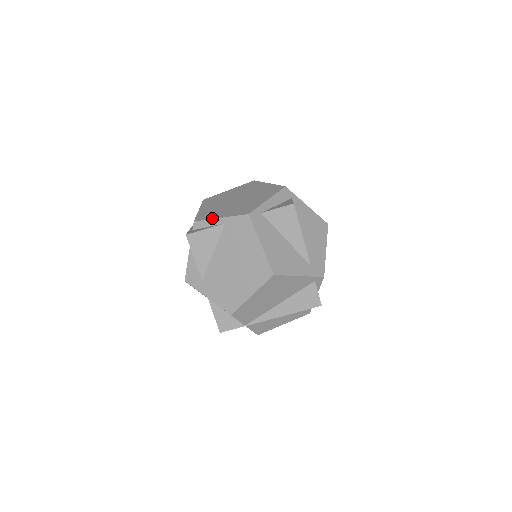
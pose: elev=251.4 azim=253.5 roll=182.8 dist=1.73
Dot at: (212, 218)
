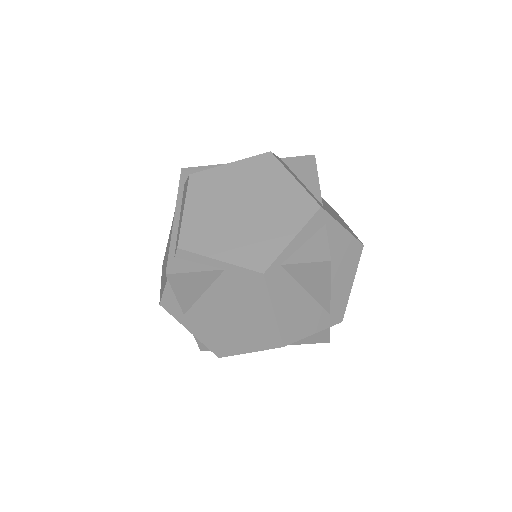
Dot at: (206, 255)
